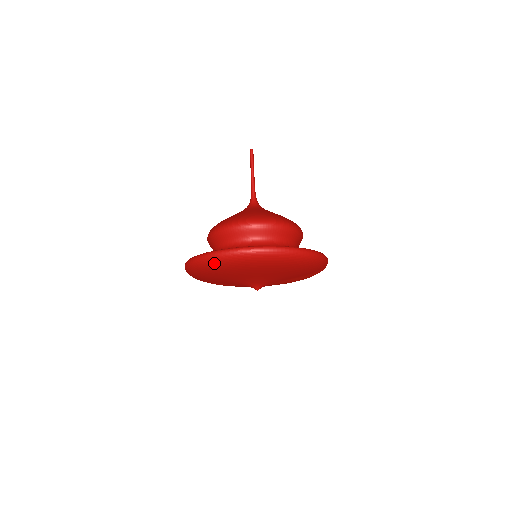
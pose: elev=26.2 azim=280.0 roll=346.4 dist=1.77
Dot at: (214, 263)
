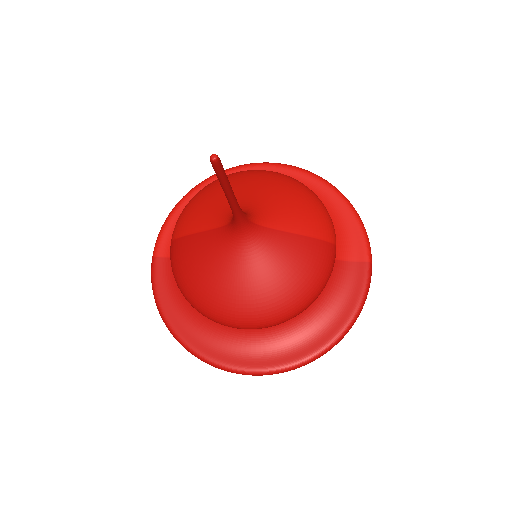
Dot at: occluded
